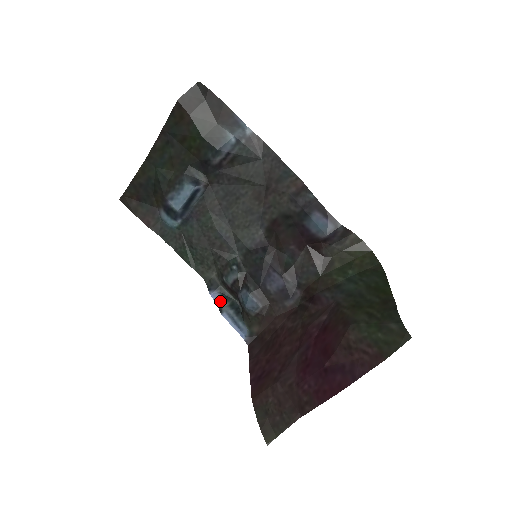
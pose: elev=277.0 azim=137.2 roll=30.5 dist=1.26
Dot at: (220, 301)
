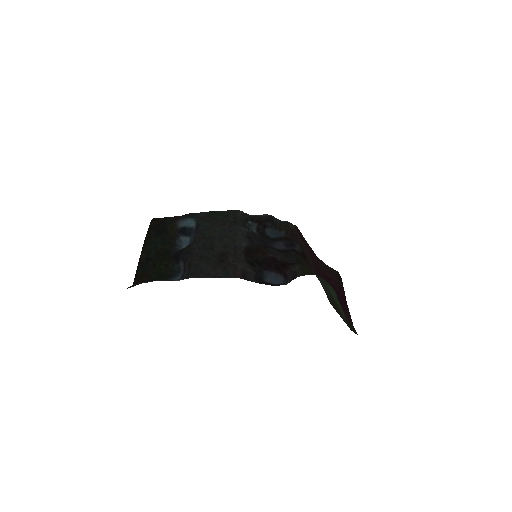
Dot at: occluded
